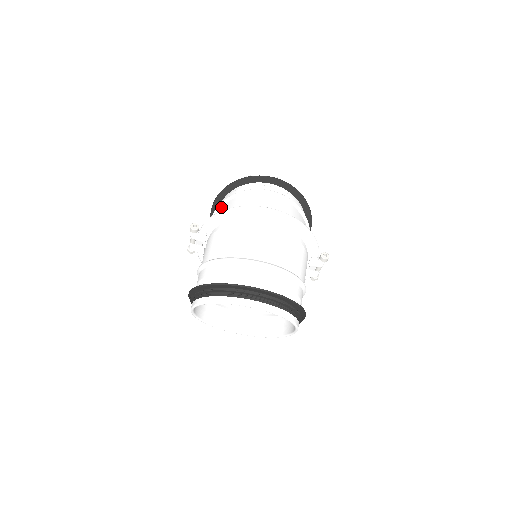
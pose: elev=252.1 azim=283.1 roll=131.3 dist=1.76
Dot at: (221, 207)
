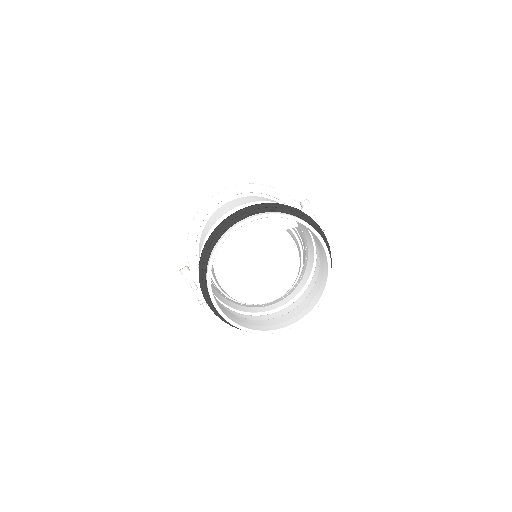
Dot at: occluded
